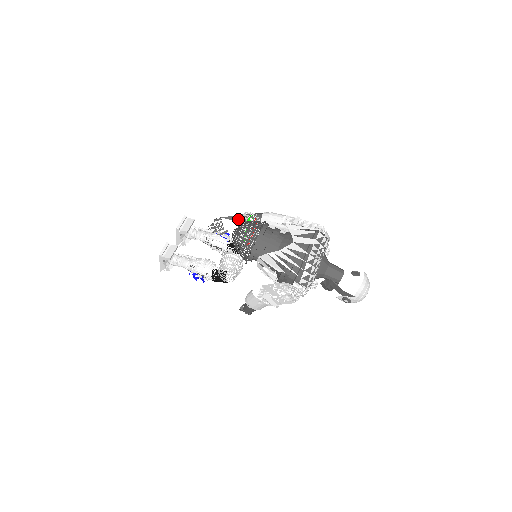
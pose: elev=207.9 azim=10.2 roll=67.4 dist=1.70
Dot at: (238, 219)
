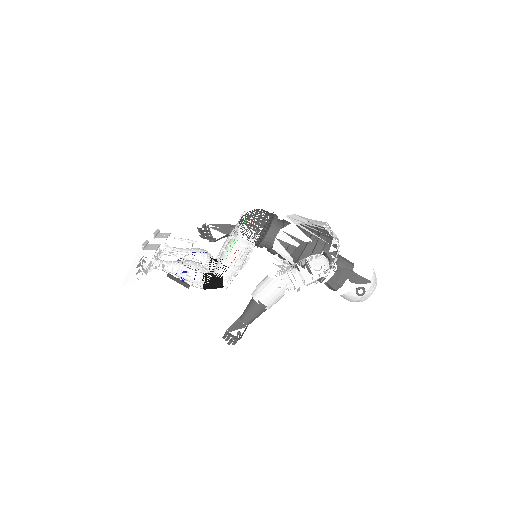
Dot at: (228, 228)
